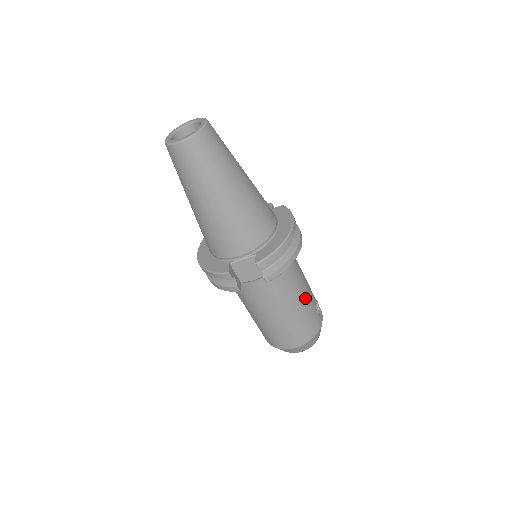
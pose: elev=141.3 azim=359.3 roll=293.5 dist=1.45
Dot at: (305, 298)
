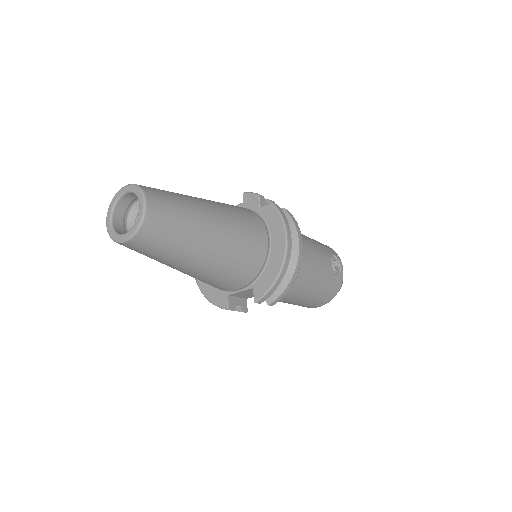
Dot at: (319, 276)
